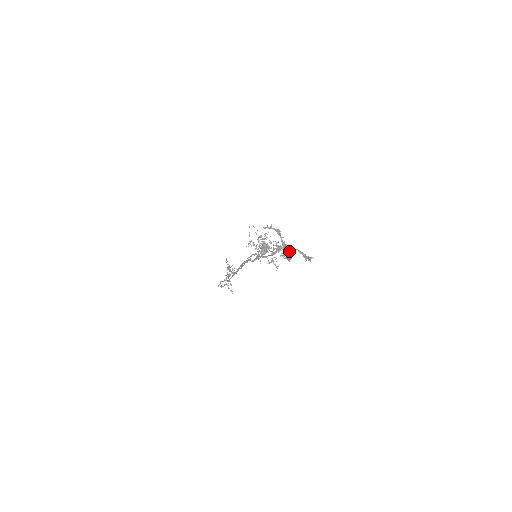
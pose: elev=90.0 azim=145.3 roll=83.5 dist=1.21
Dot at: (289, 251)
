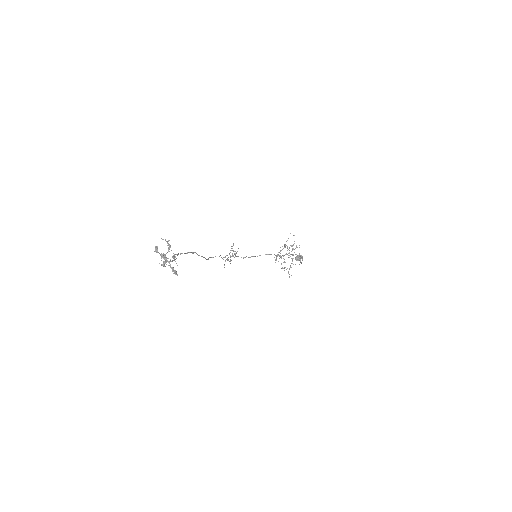
Dot at: (165, 261)
